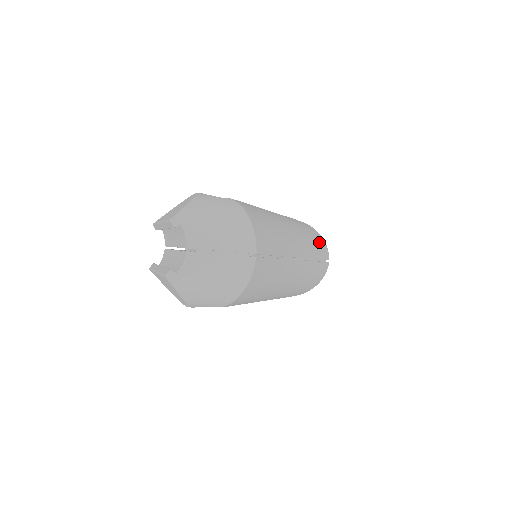
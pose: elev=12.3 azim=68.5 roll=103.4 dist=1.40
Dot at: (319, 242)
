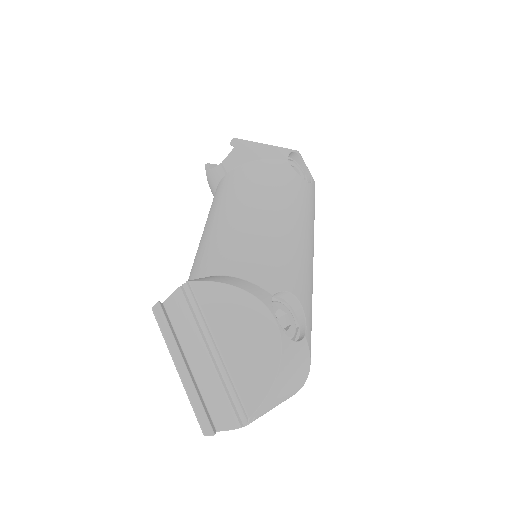
Dot at: occluded
